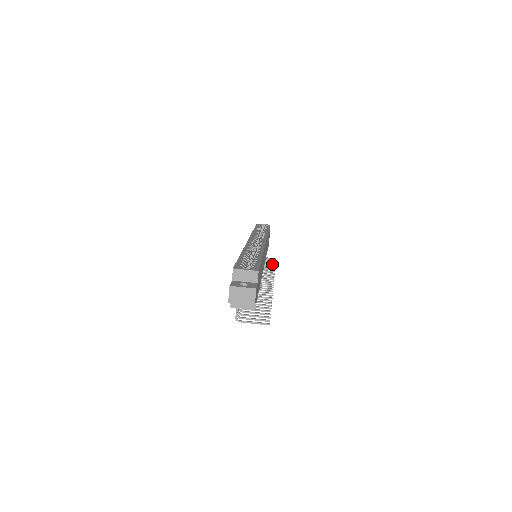
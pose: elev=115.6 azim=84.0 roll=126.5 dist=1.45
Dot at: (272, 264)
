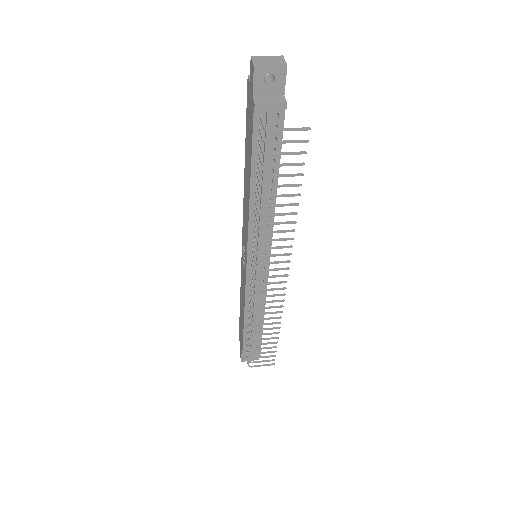
Dot at: (273, 342)
